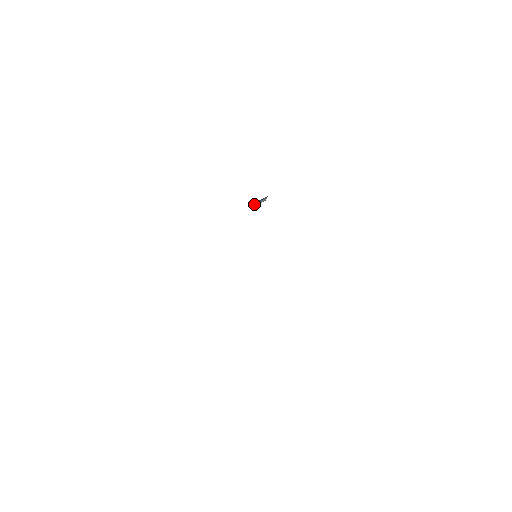
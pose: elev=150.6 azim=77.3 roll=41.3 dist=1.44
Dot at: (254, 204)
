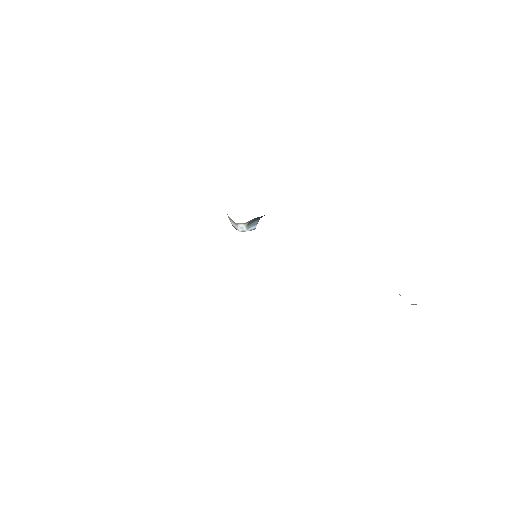
Dot at: (244, 229)
